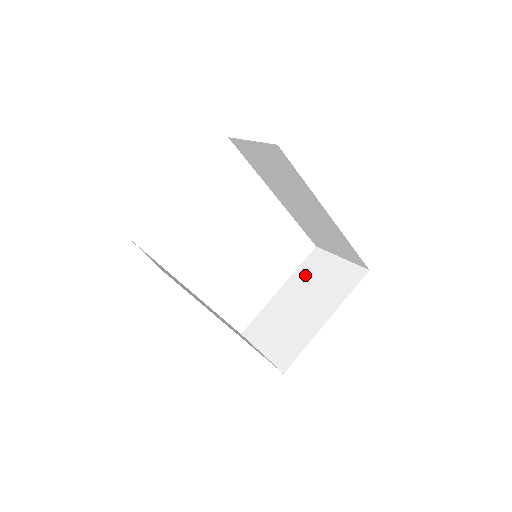
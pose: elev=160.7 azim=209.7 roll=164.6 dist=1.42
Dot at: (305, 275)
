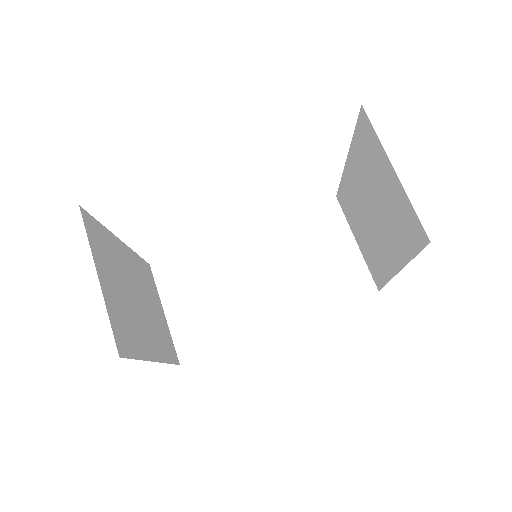
Dot at: (363, 163)
